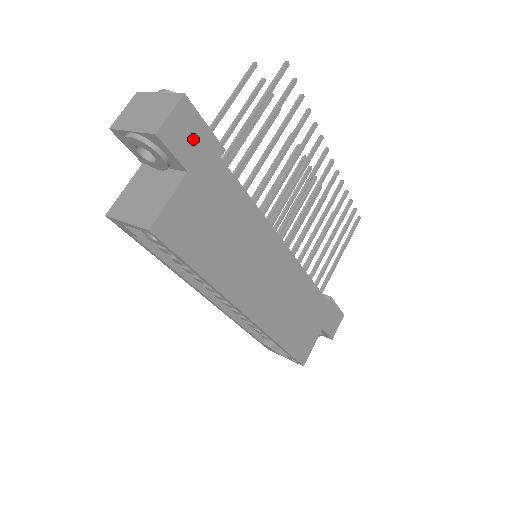
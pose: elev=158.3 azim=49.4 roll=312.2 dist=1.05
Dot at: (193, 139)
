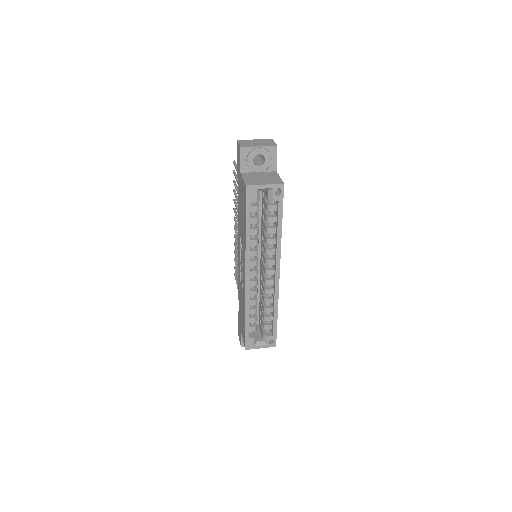
Dot at: occluded
